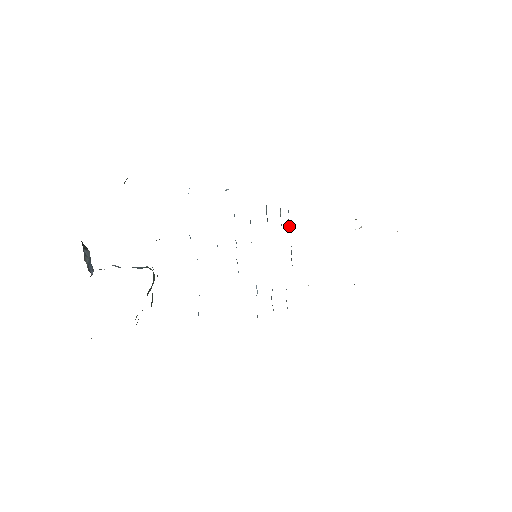
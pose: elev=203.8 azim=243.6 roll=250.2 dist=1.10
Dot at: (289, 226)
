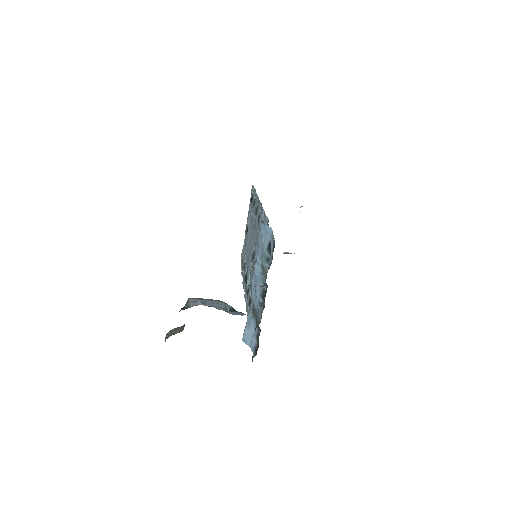
Dot at: (251, 202)
